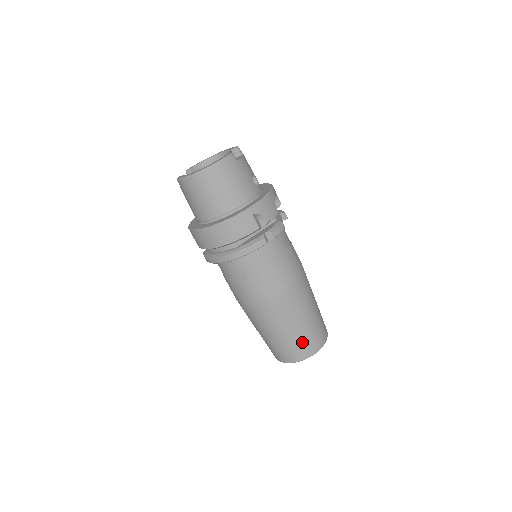
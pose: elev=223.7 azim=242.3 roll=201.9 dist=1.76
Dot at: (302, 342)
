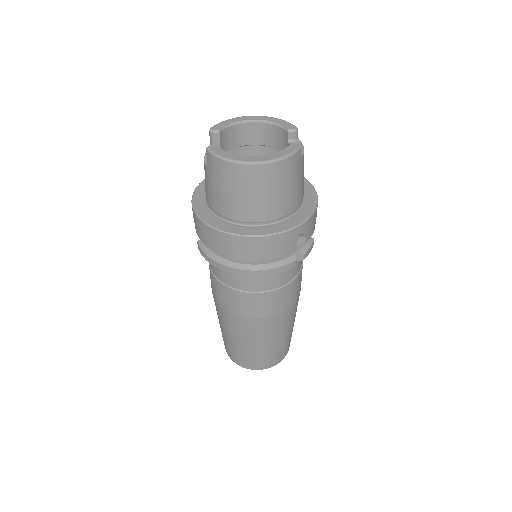
Dot at: (272, 355)
